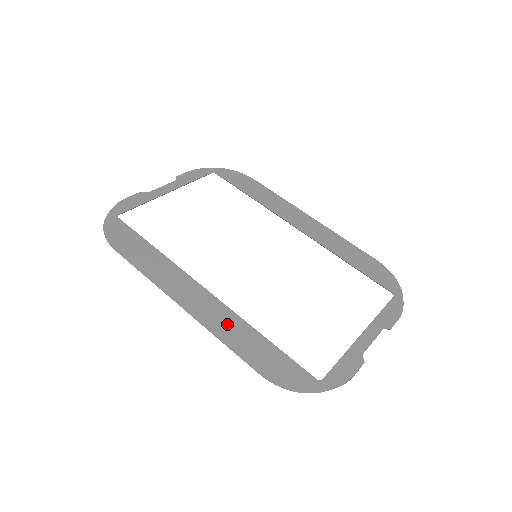
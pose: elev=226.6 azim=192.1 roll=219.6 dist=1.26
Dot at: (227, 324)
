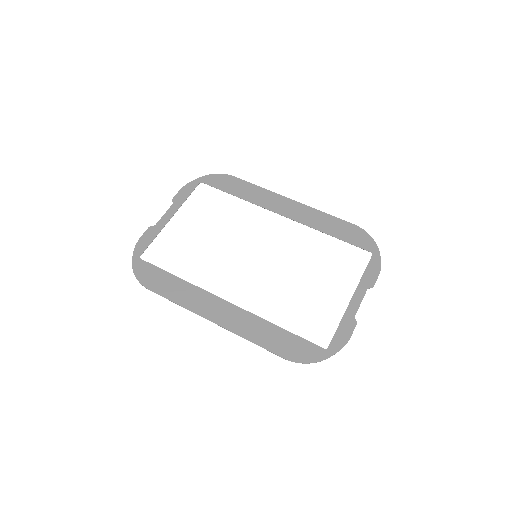
Dot at: (249, 325)
